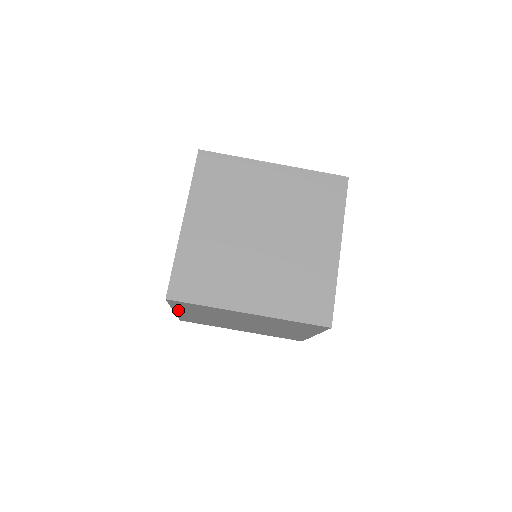
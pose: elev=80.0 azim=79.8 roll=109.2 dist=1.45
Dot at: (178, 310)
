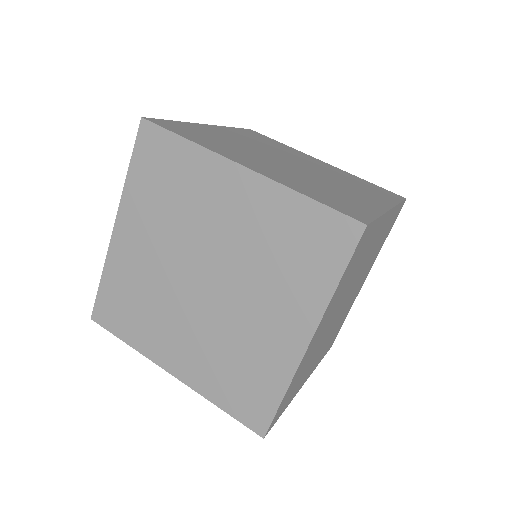
Dot at: (125, 211)
